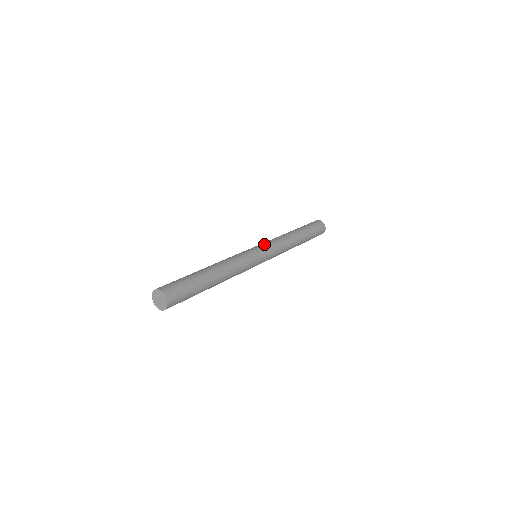
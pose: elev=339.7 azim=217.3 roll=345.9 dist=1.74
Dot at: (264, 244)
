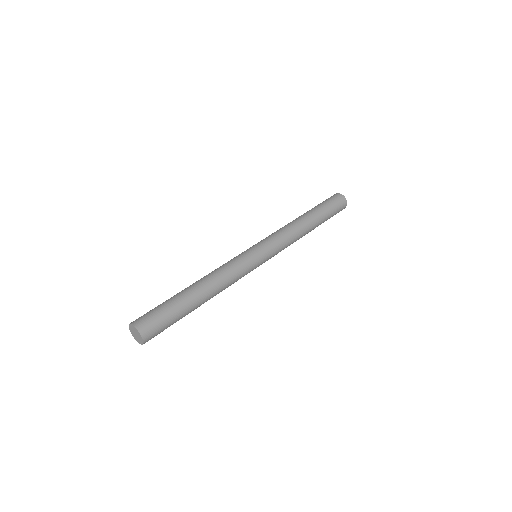
Dot at: (271, 246)
